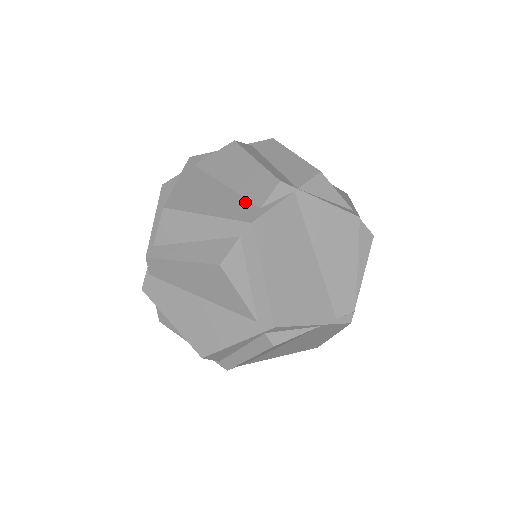
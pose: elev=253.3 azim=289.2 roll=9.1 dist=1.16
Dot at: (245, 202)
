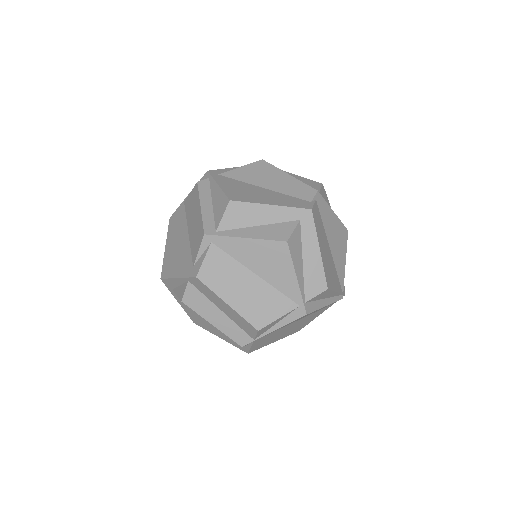
Dot at: occluded
